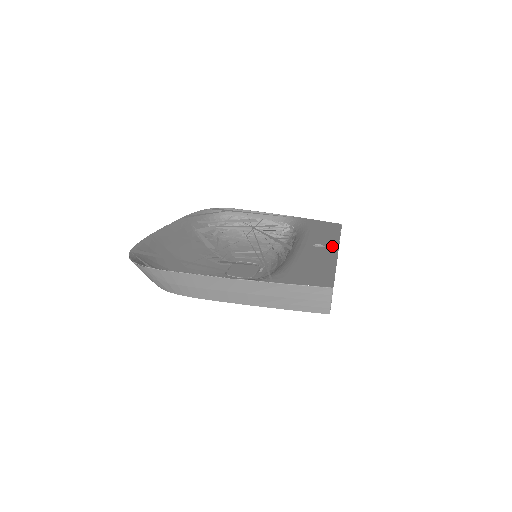
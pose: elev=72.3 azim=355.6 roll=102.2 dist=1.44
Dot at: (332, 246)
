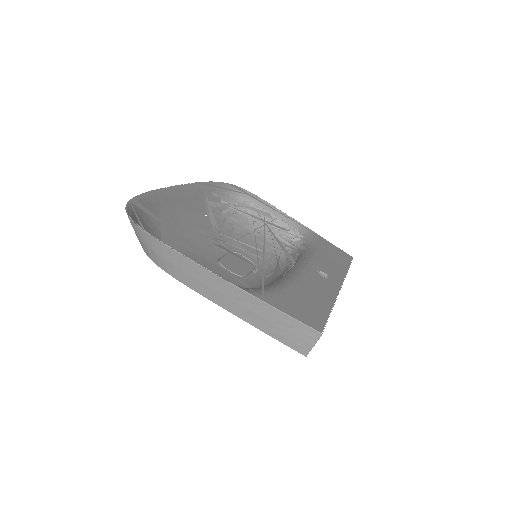
Dot at: (336, 280)
